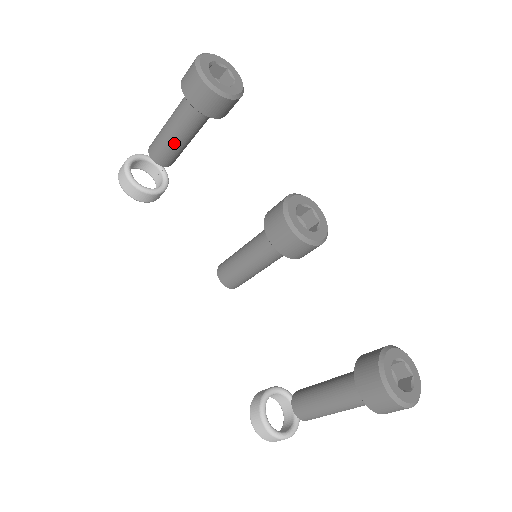
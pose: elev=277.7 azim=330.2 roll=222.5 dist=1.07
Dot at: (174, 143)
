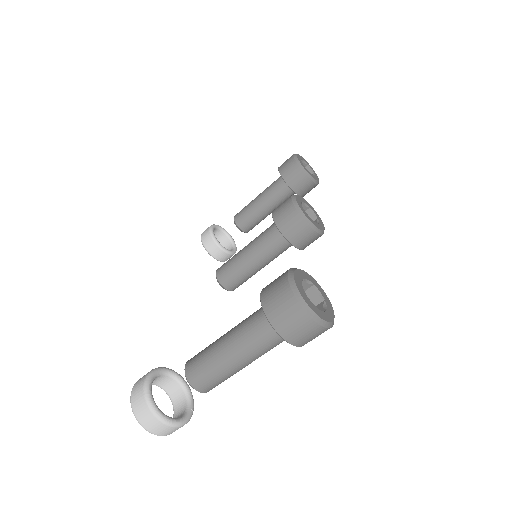
Dot at: (254, 206)
